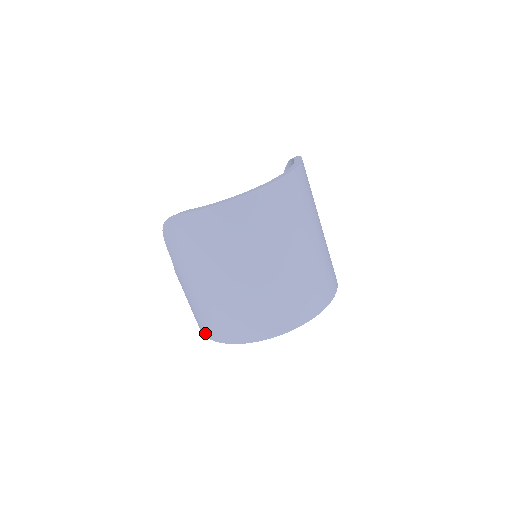
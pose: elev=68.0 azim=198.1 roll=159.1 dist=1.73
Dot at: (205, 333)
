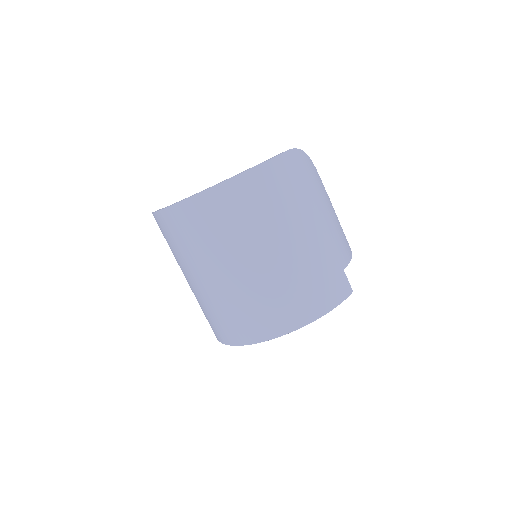
Dot at: occluded
